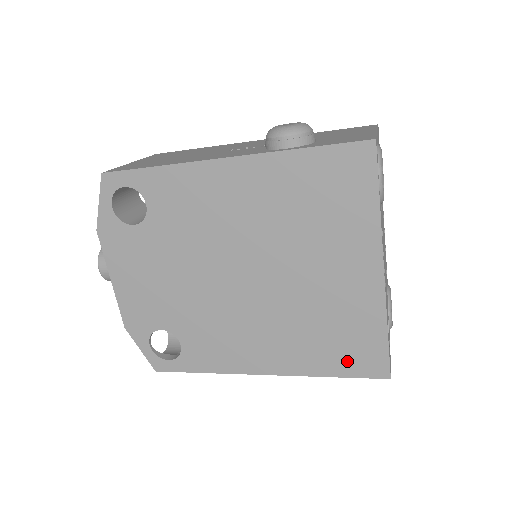
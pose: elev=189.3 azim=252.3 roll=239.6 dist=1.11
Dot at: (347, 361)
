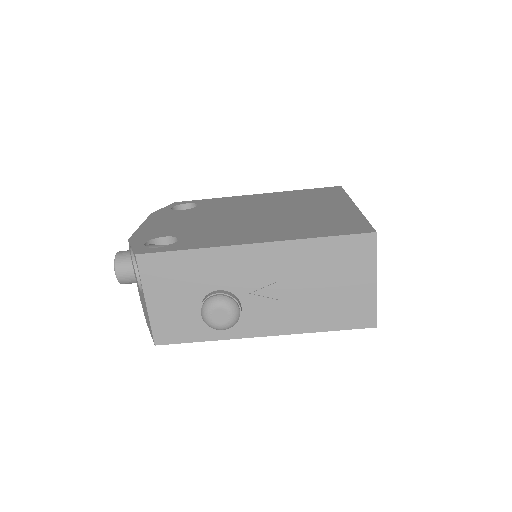
Dot at: (335, 230)
